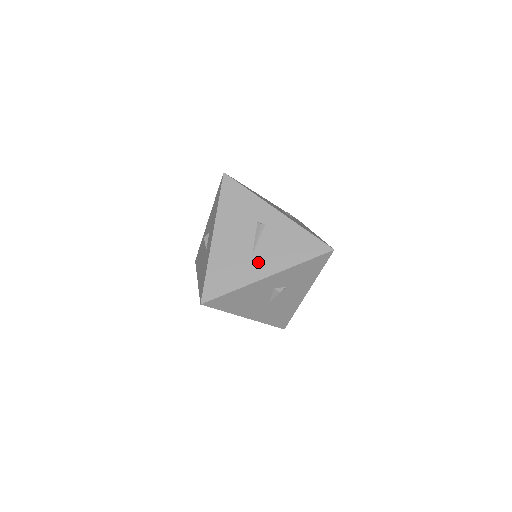
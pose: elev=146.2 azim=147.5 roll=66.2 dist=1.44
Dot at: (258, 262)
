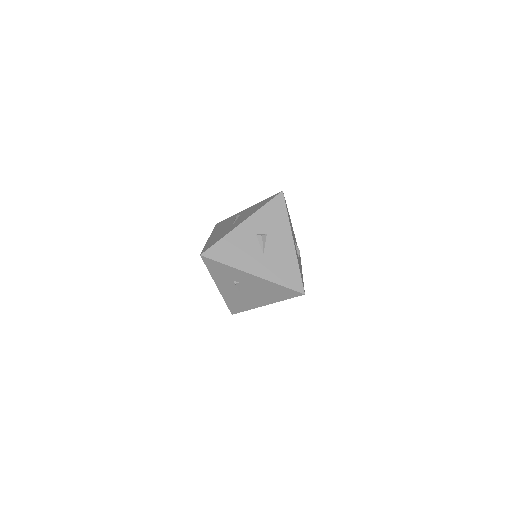
Dot at: (236, 224)
